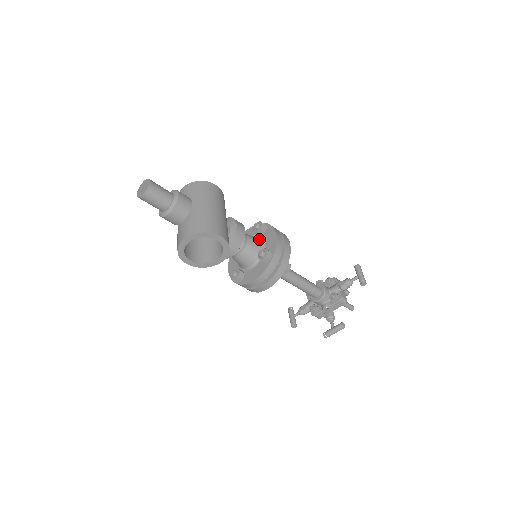
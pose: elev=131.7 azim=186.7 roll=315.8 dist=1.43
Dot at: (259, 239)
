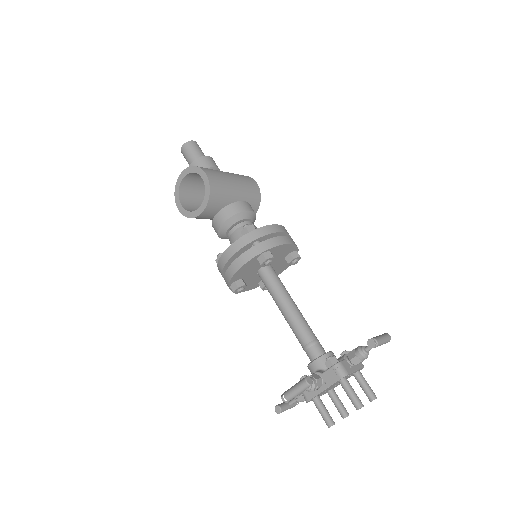
Dot at: occluded
